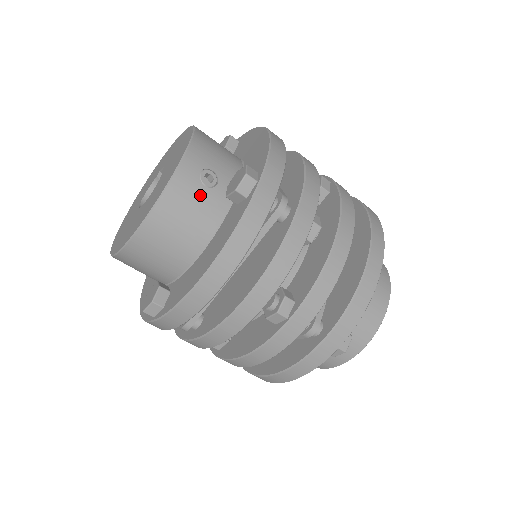
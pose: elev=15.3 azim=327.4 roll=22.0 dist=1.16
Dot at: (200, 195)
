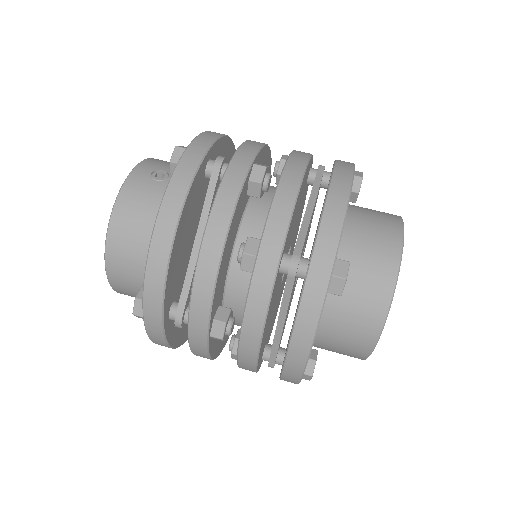
Dot at: (152, 187)
